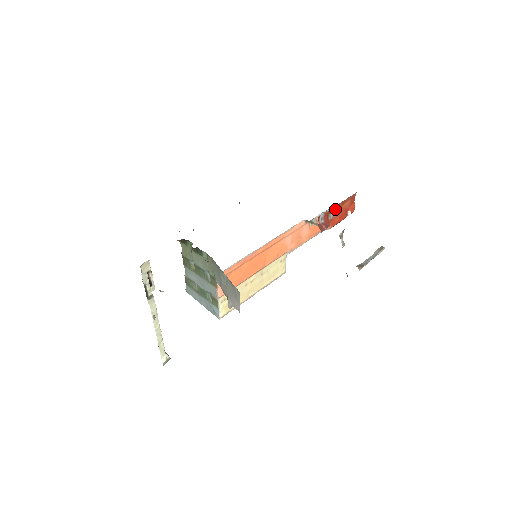
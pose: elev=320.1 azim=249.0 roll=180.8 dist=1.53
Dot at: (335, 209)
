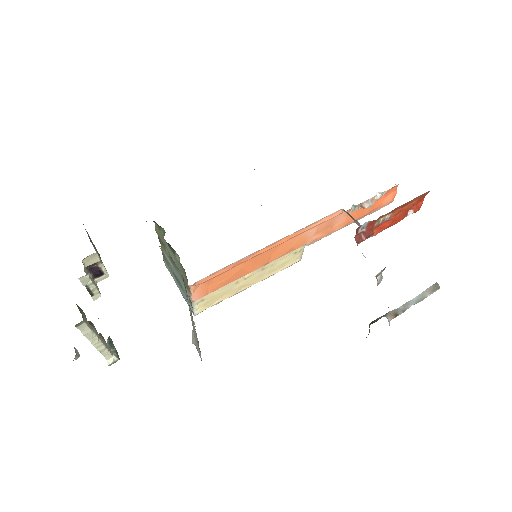
Dot at: (389, 213)
